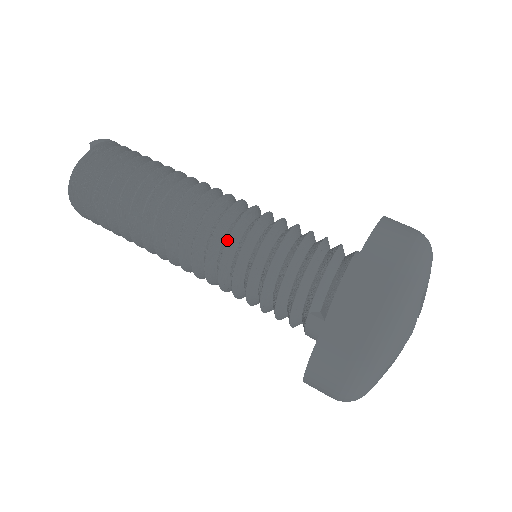
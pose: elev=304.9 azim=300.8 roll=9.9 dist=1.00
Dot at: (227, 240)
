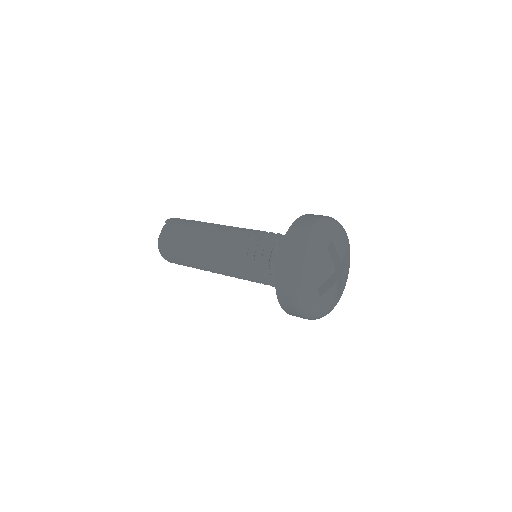
Dot at: (234, 248)
